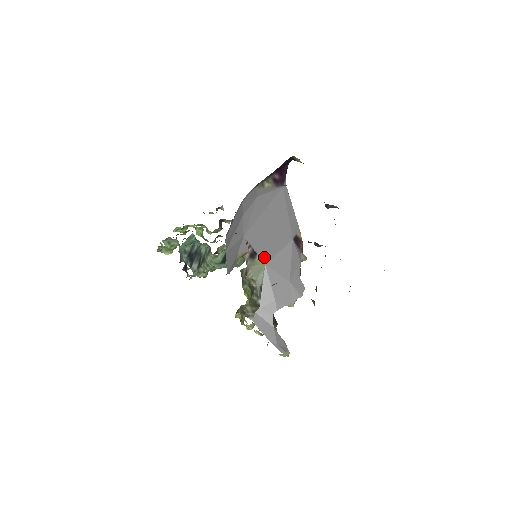
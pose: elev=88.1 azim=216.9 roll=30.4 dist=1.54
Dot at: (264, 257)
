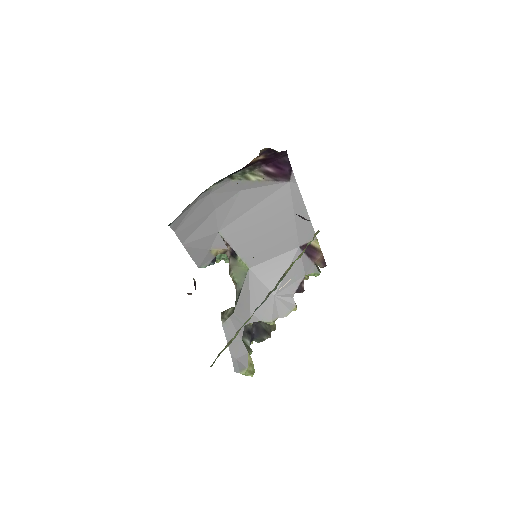
Dot at: (248, 260)
